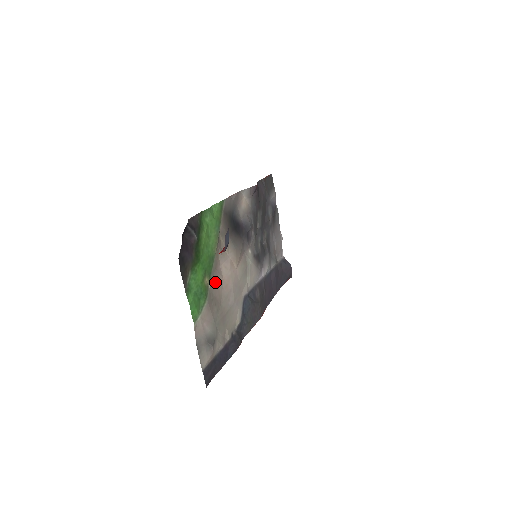
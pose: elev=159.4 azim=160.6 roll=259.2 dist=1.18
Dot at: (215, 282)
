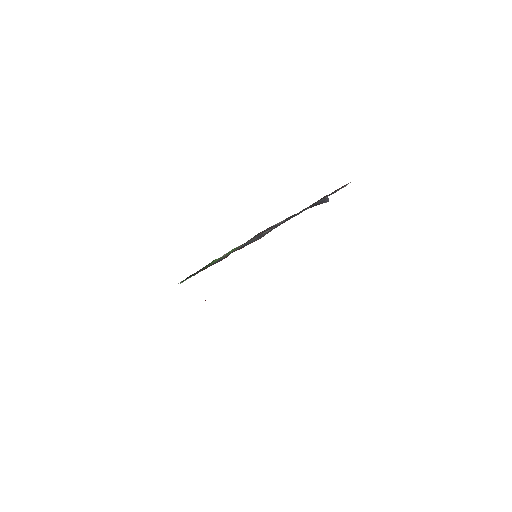
Dot at: occluded
